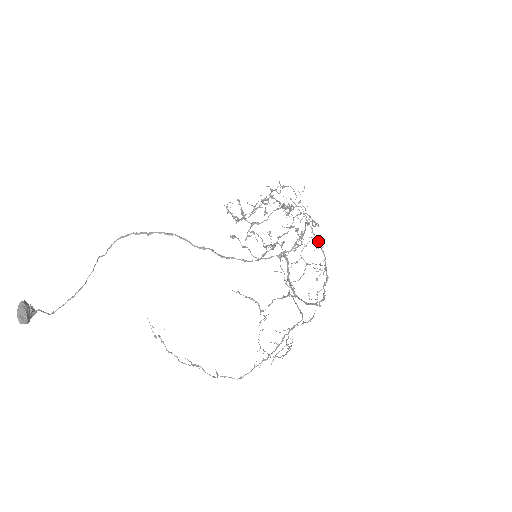
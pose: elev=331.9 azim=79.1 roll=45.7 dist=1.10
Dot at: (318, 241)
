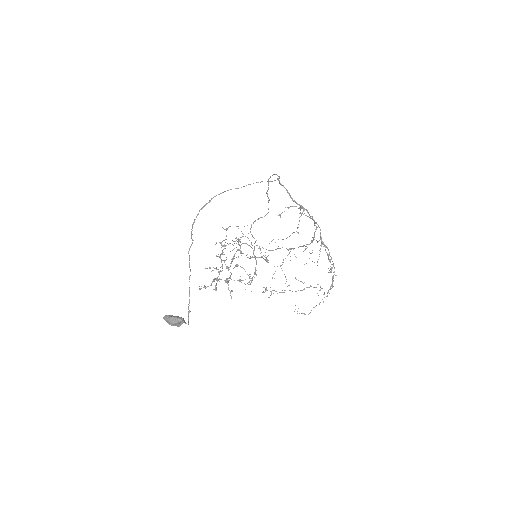
Dot at: (272, 250)
